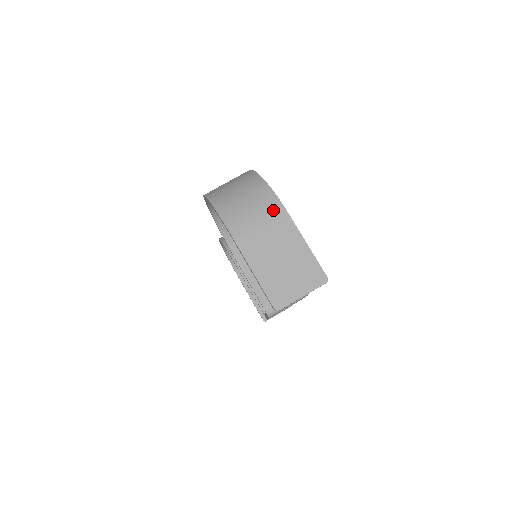
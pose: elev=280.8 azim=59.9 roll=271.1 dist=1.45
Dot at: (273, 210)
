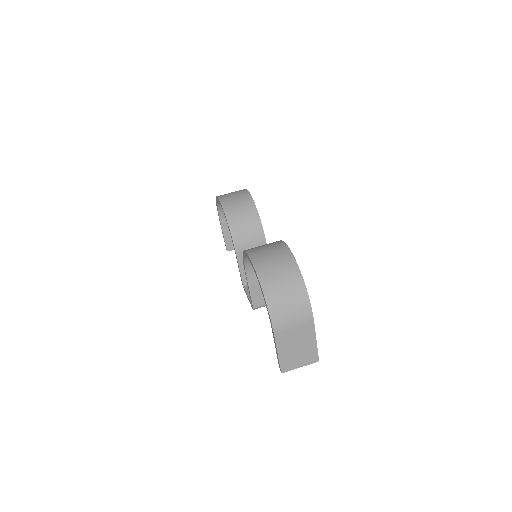
Dot at: (306, 318)
